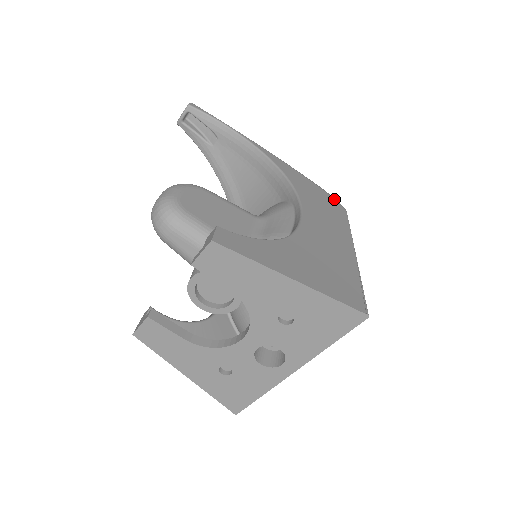
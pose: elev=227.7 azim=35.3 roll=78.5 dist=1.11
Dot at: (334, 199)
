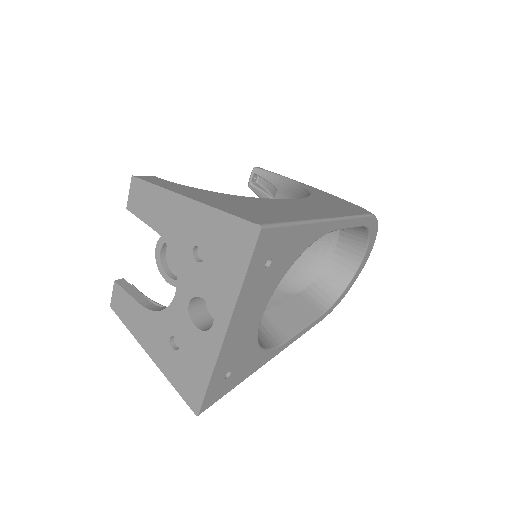
Dot at: (363, 209)
